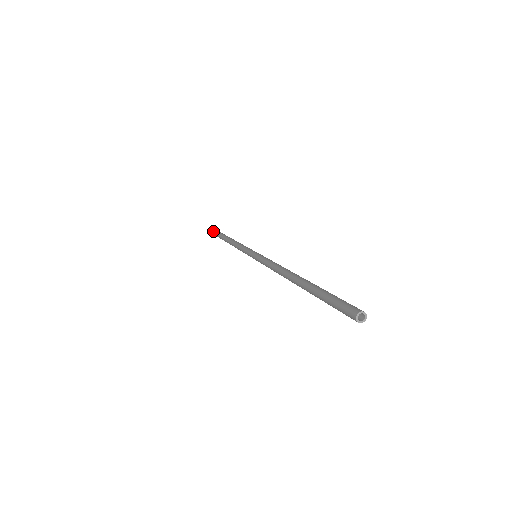
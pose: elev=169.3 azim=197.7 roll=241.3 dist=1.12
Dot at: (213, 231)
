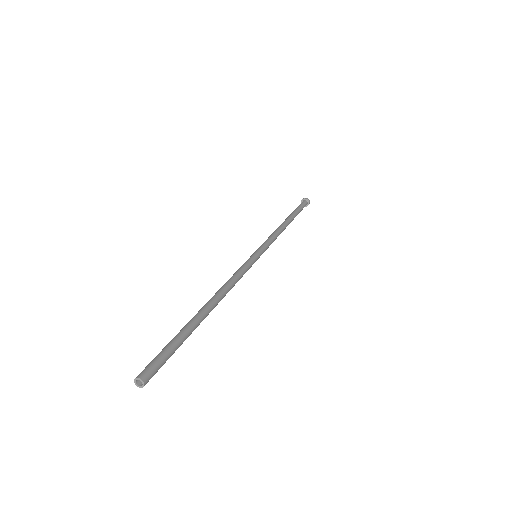
Dot at: (303, 201)
